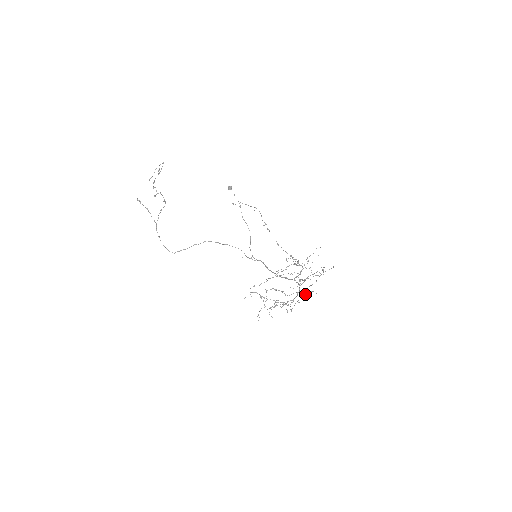
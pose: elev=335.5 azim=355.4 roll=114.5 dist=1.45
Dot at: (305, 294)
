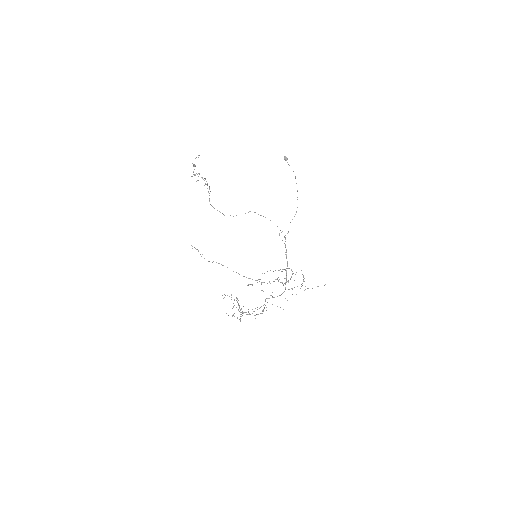
Dot at: occluded
